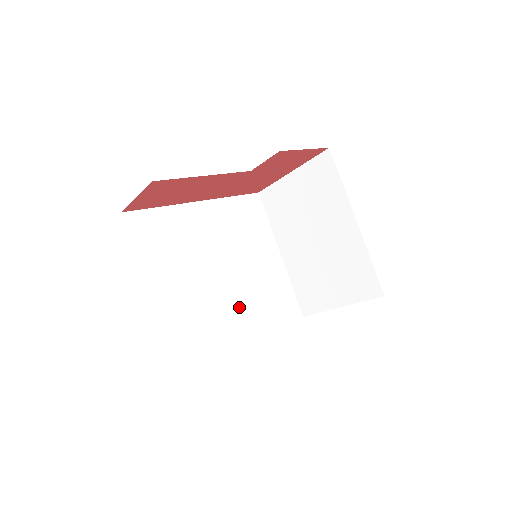
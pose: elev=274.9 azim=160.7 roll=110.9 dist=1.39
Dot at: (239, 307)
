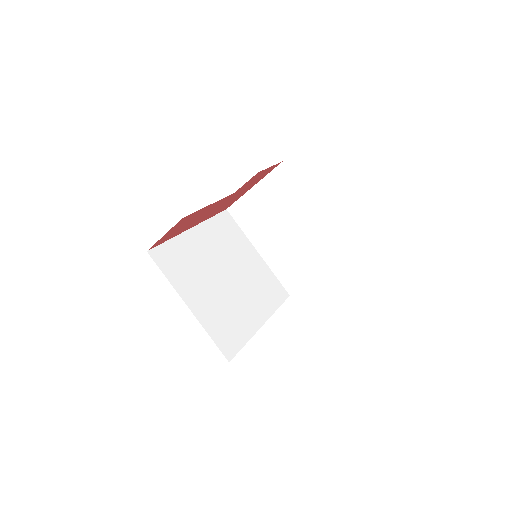
Dot at: (249, 301)
